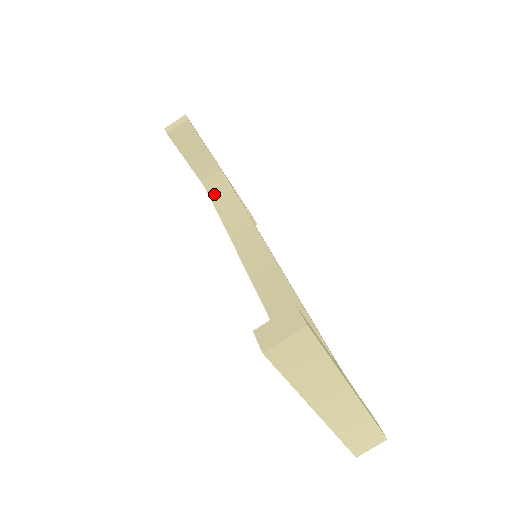
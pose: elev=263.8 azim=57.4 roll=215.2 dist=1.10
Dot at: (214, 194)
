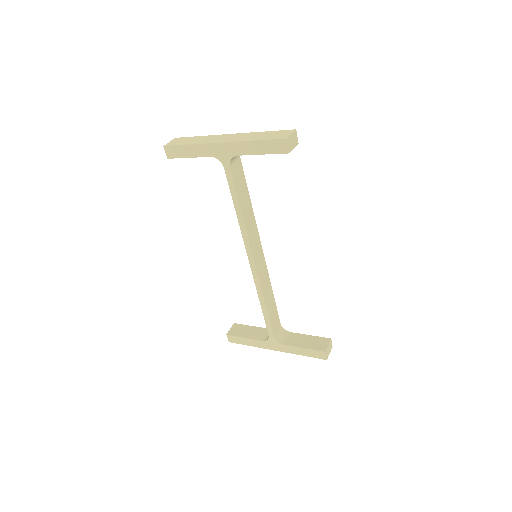
Dot at: occluded
